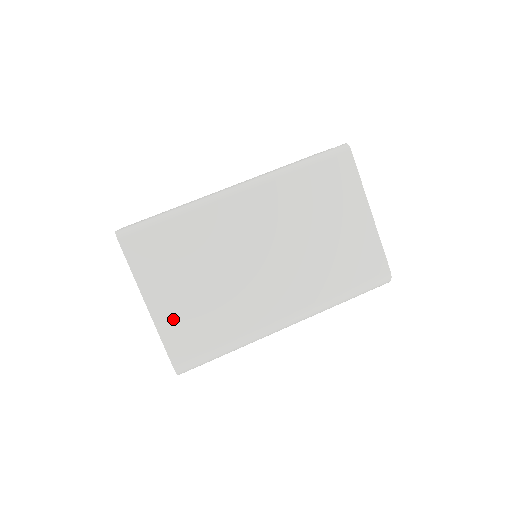
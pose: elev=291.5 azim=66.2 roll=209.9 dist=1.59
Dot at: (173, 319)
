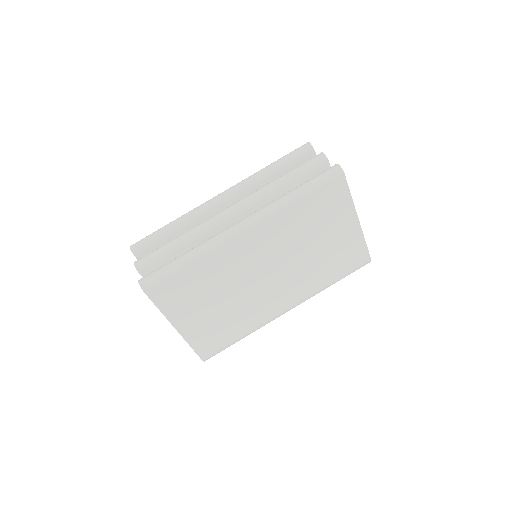
Dot at: (198, 332)
